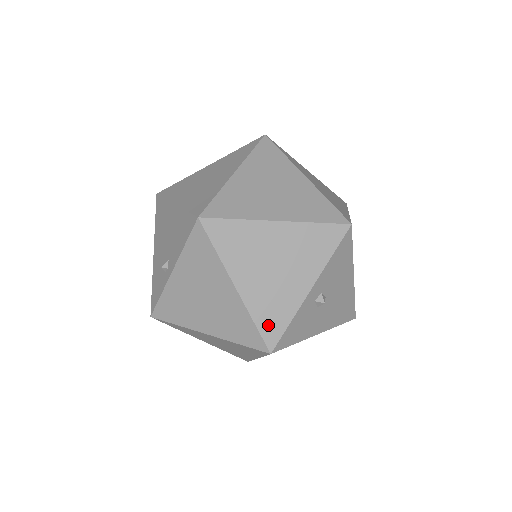
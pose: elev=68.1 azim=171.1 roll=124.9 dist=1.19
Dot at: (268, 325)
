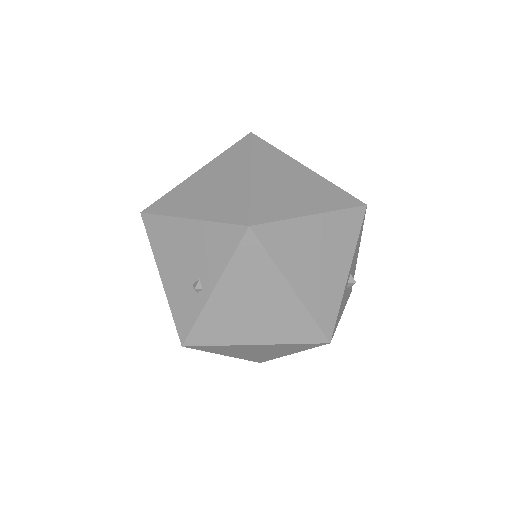
Dot at: (324, 316)
